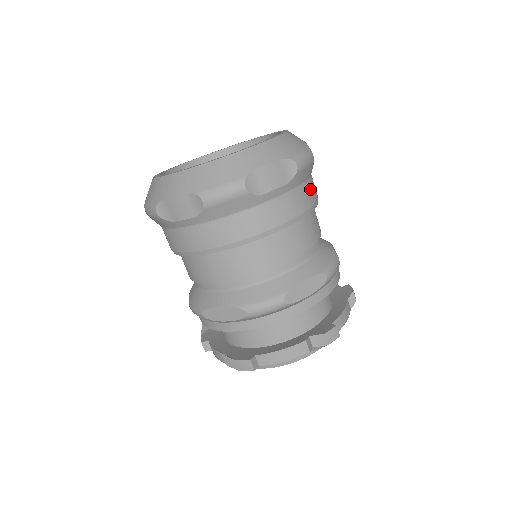
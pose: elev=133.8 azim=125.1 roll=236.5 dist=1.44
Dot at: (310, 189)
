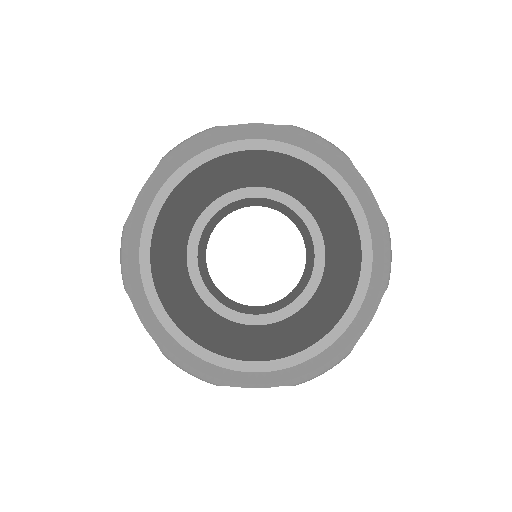
Dot at: occluded
